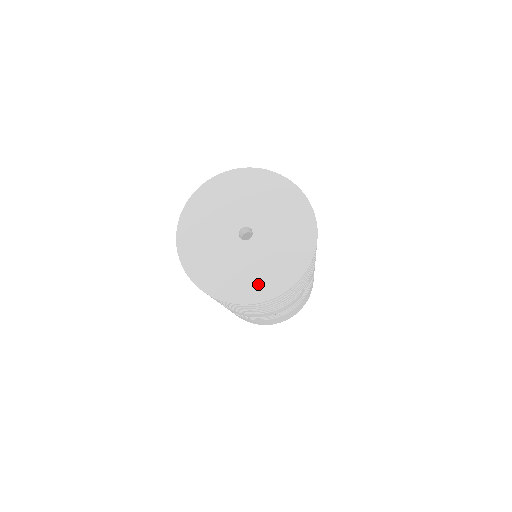
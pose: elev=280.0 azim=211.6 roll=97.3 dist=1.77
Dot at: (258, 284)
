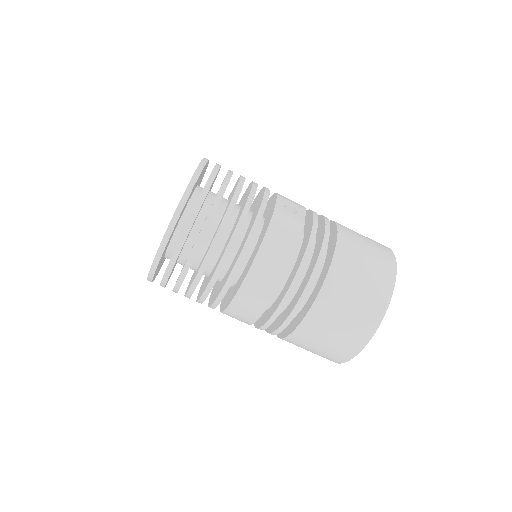
Dot at: occluded
